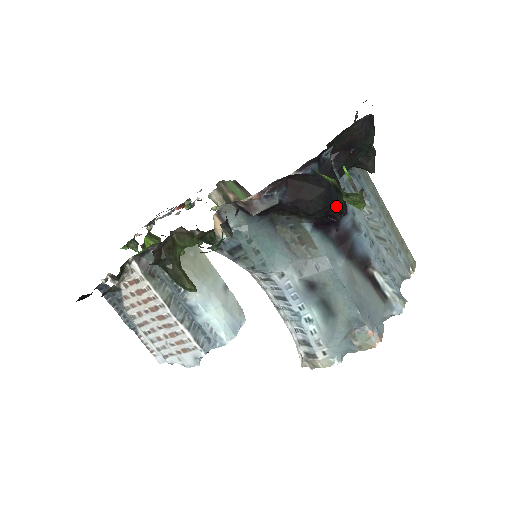
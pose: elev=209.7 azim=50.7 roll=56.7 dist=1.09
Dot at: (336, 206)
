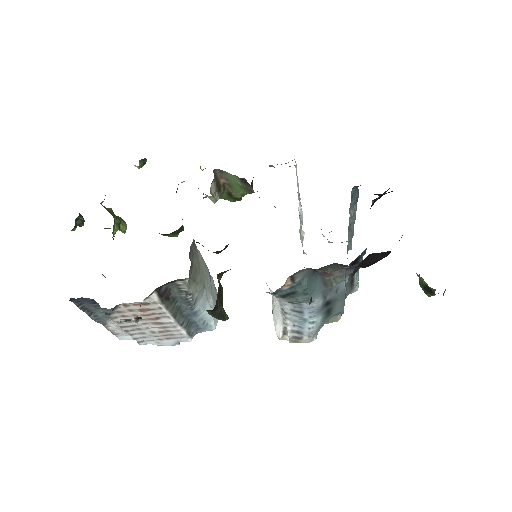
Dot at: occluded
